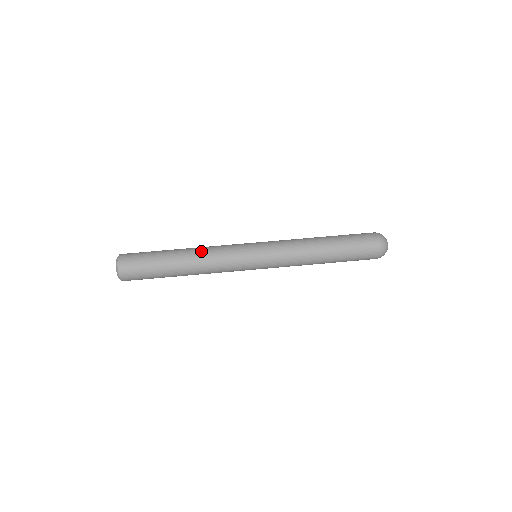
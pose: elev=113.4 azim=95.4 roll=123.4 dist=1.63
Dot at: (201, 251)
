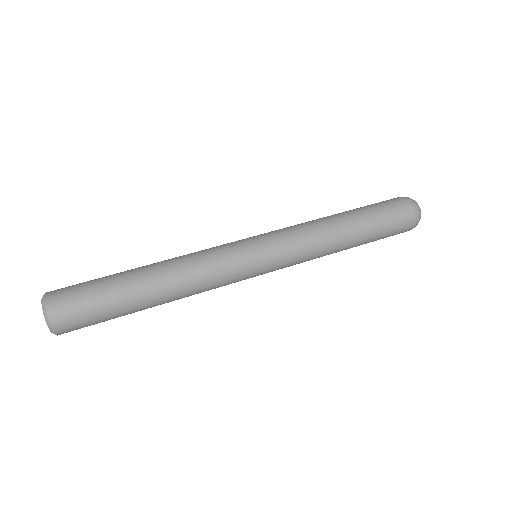
Dot at: occluded
